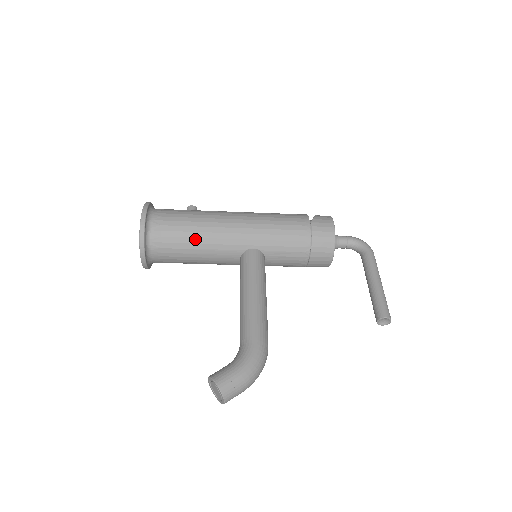
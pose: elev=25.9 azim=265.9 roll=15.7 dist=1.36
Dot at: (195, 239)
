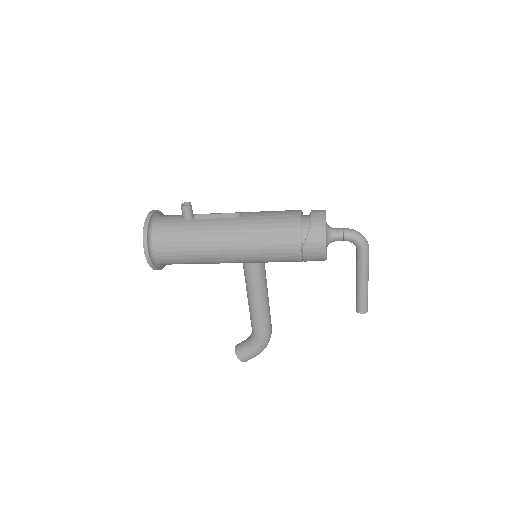
Dot at: (199, 263)
